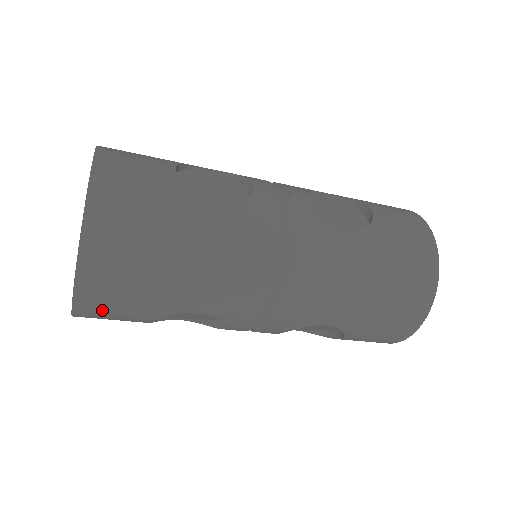
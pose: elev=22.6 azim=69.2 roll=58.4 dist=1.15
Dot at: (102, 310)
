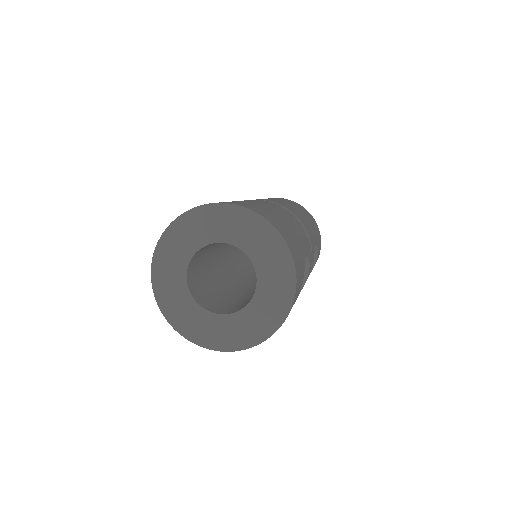
Dot at: occluded
